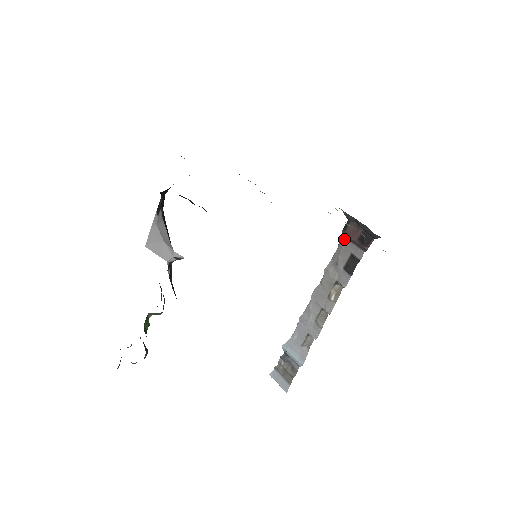
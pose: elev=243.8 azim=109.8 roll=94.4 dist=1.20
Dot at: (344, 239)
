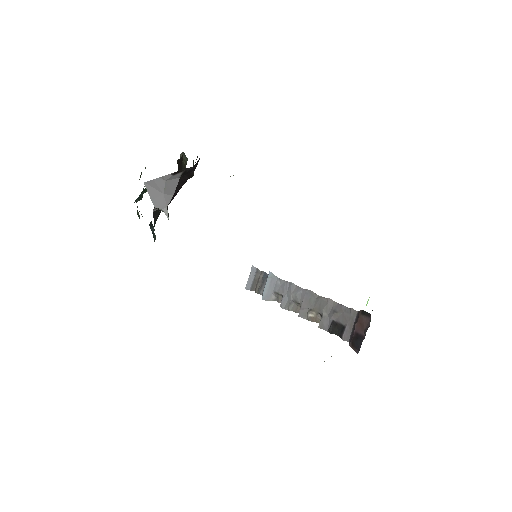
Dot at: (356, 313)
